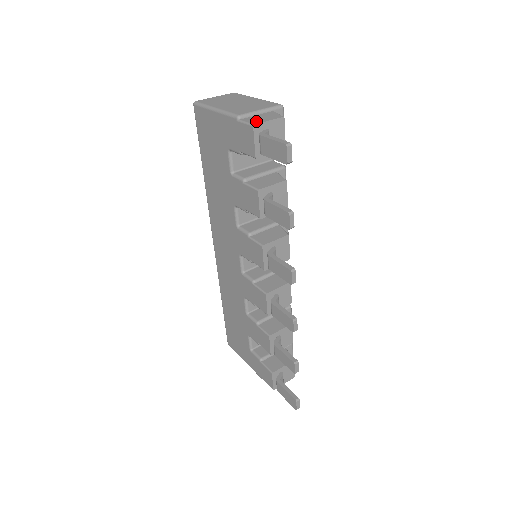
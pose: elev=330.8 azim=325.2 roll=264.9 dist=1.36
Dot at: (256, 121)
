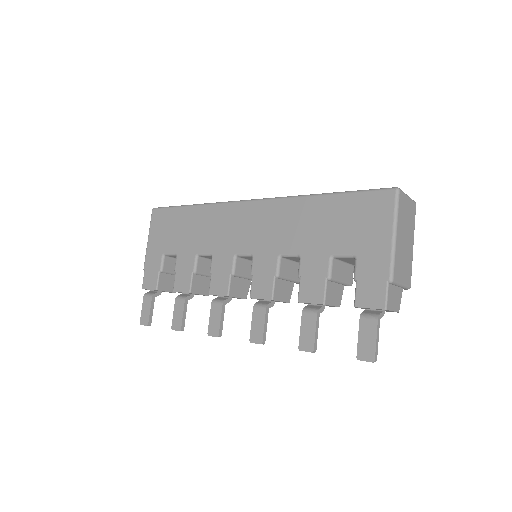
Dot at: (391, 303)
